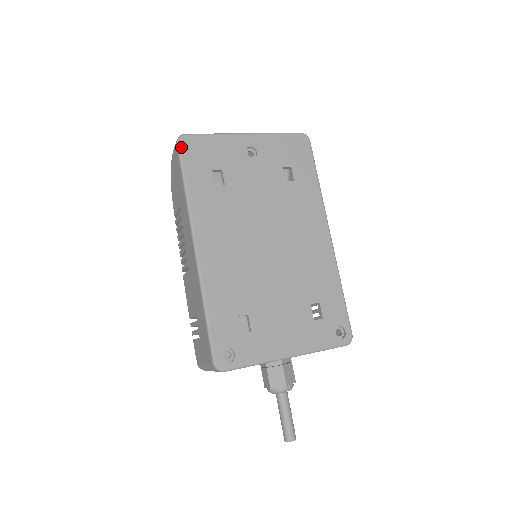
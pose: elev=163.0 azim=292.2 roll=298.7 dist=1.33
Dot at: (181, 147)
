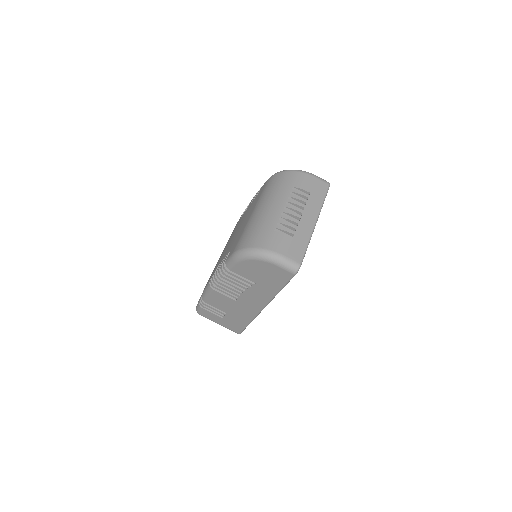
Dot at: occluded
